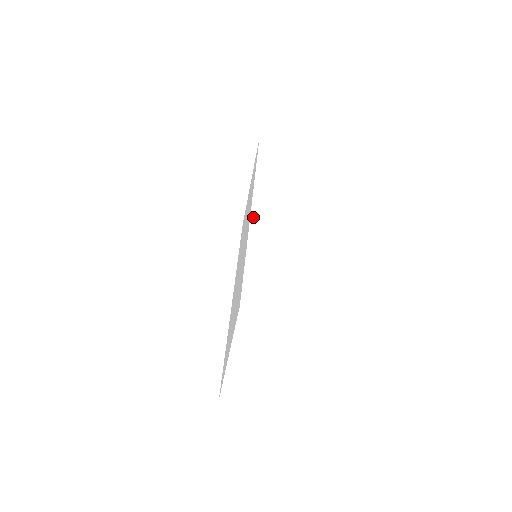
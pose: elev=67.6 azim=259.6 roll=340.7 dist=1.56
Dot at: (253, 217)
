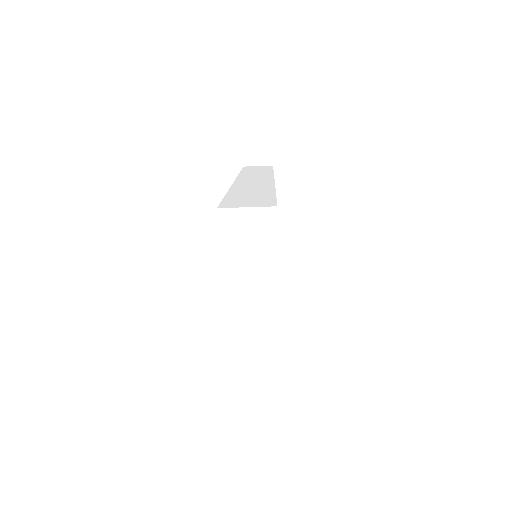
Dot at: (236, 183)
